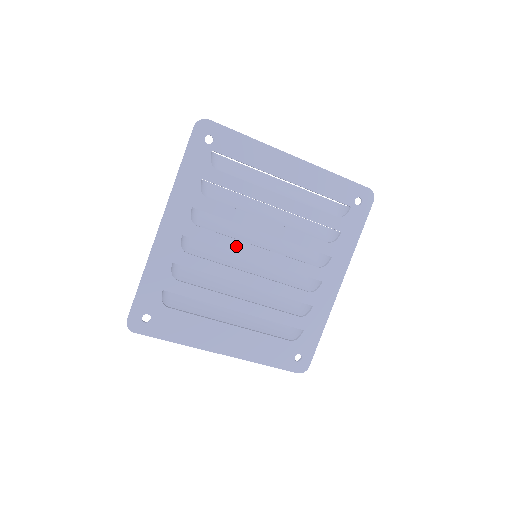
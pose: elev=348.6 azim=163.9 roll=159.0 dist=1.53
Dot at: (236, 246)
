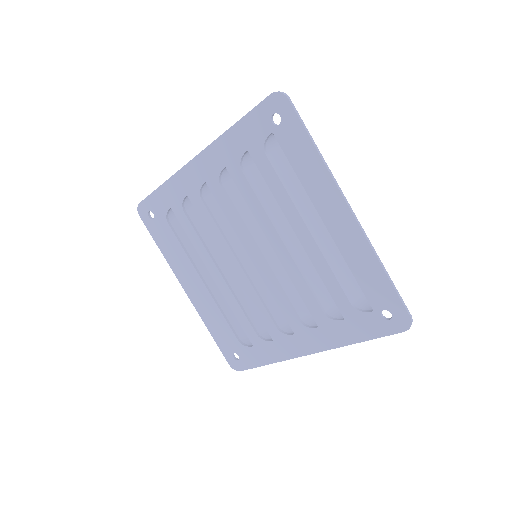
Dot at: (242, 232)
